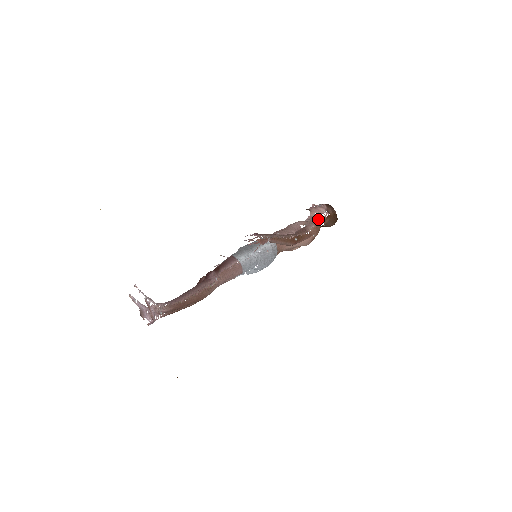
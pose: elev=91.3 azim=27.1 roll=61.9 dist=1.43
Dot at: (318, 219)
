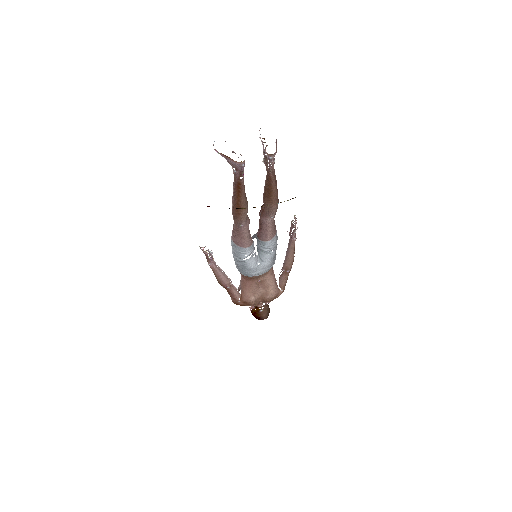
Dot at: occluded
